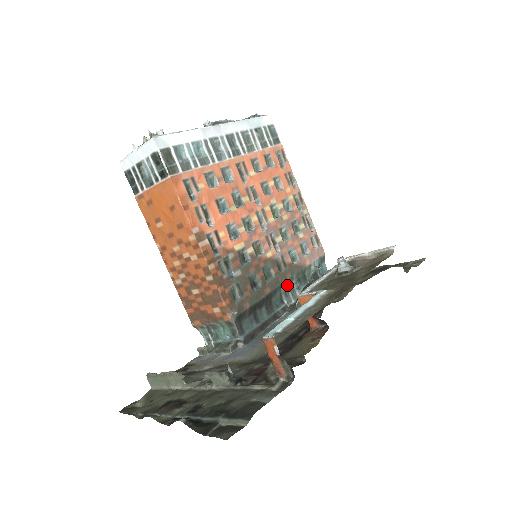
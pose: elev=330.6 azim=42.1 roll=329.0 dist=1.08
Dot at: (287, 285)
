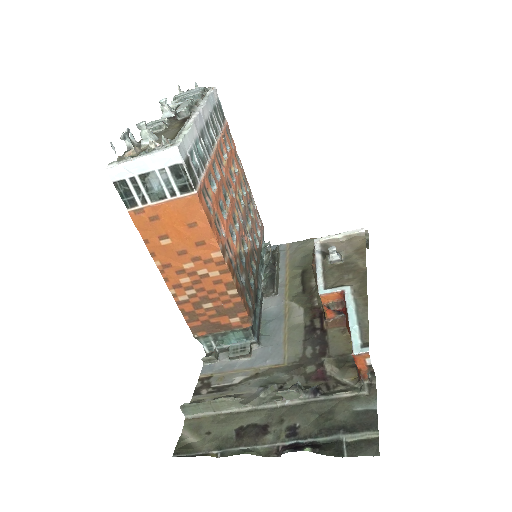
Dot at: occluded
